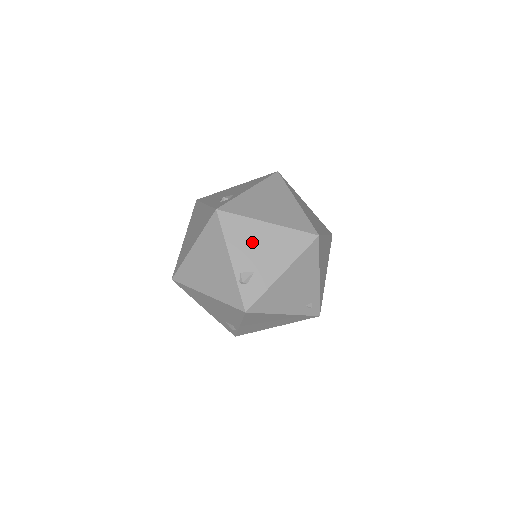
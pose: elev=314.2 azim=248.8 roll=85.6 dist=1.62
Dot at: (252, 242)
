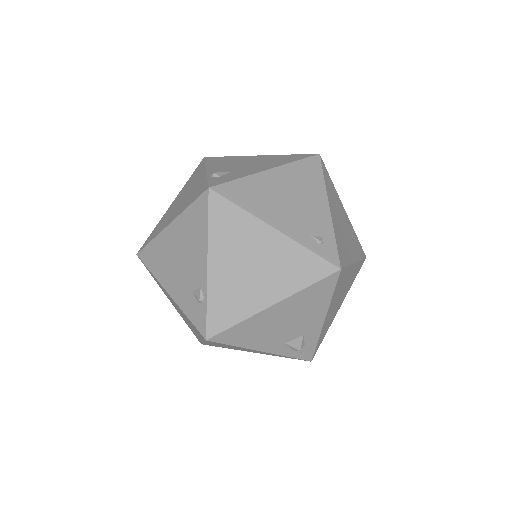
Dot at: (236, 162)
